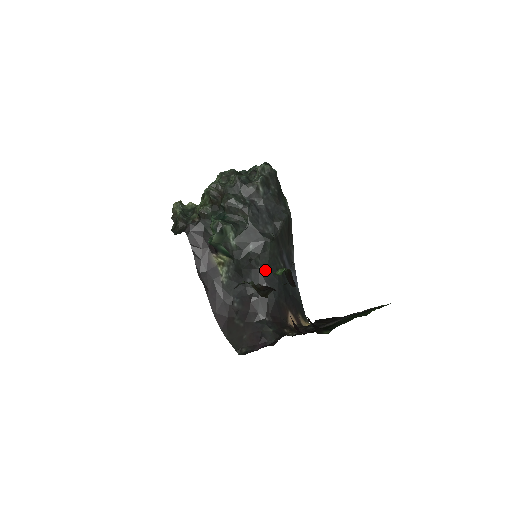
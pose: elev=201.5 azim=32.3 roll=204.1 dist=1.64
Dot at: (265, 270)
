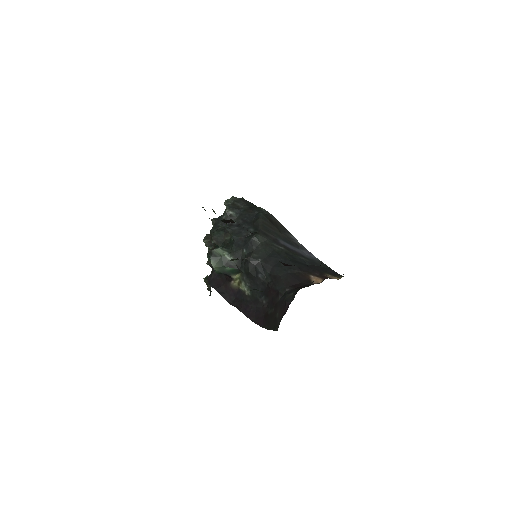
Dot at: (266, 259)
